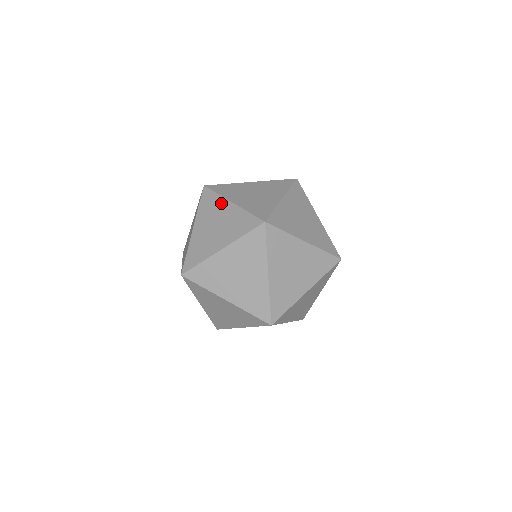
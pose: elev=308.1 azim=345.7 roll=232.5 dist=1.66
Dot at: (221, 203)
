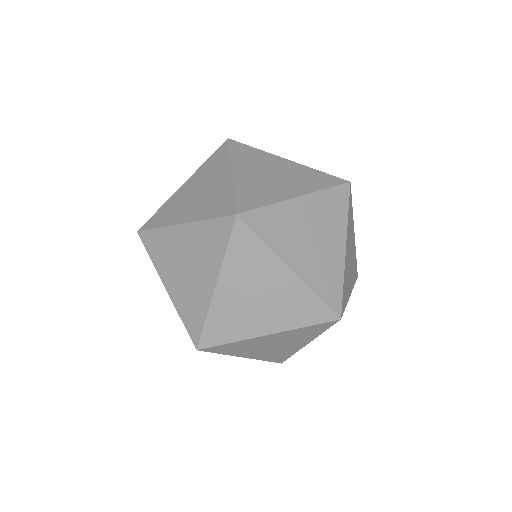
Dot at: (223, 167)
